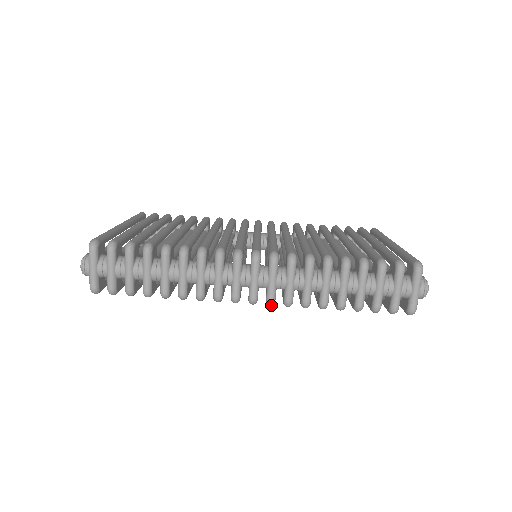
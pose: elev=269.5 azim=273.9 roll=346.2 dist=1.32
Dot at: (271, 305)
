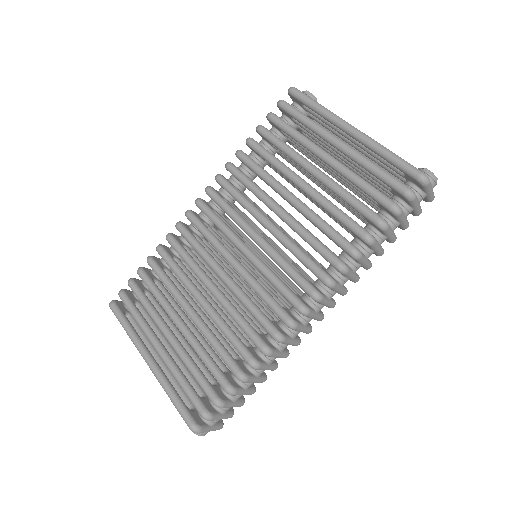
Dot at: occluded
